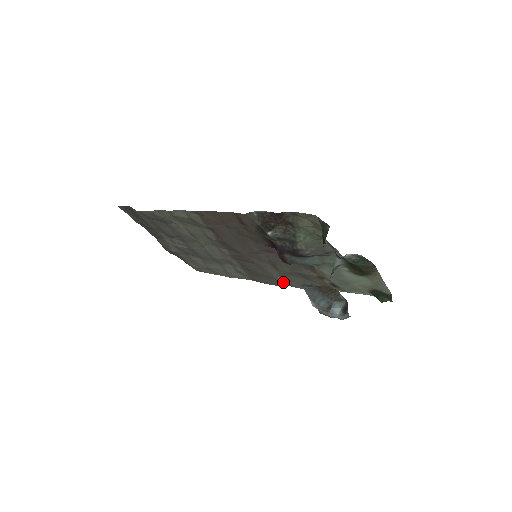
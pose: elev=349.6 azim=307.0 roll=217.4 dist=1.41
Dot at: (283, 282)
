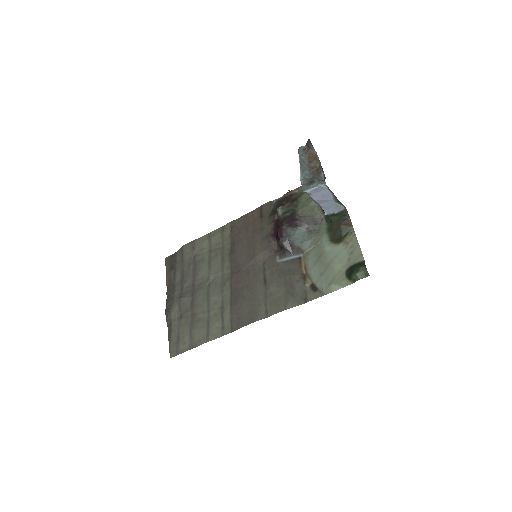
Dot at: (264, 308)
